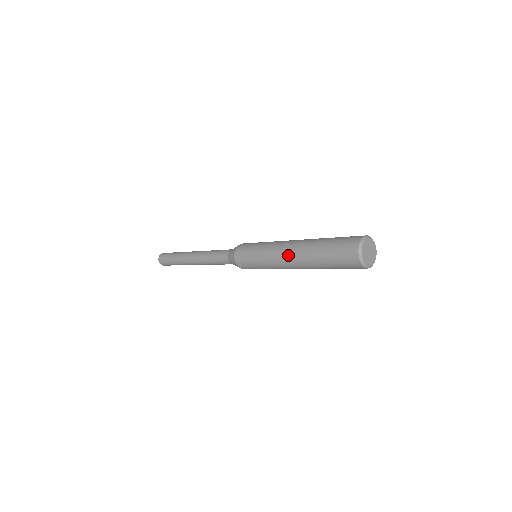
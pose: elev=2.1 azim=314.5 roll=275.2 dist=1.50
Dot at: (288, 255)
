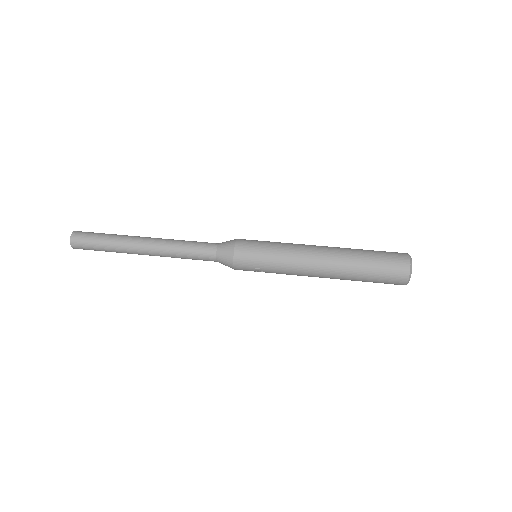
Dot at: occluded
